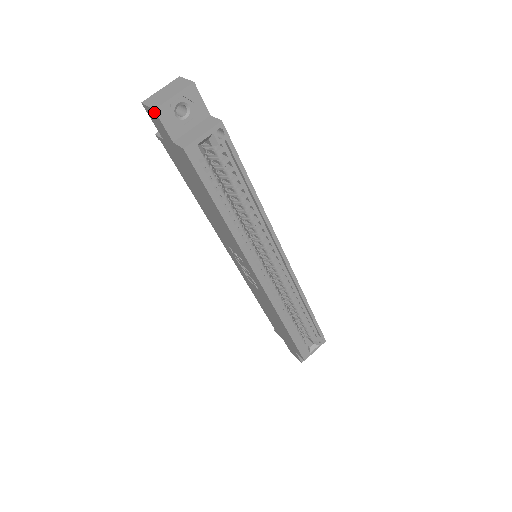
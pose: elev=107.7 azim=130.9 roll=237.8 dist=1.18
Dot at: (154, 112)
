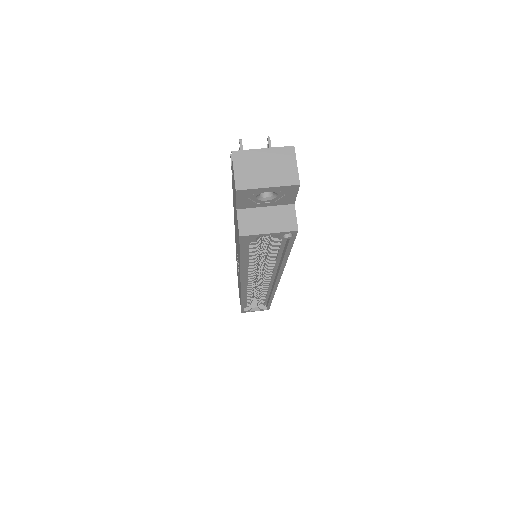
Dot at: (235, 187)
